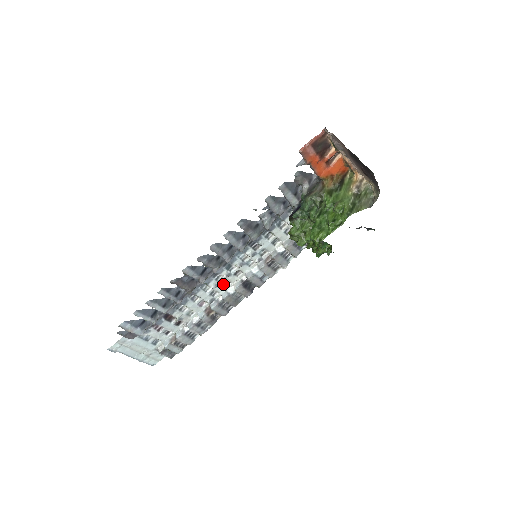
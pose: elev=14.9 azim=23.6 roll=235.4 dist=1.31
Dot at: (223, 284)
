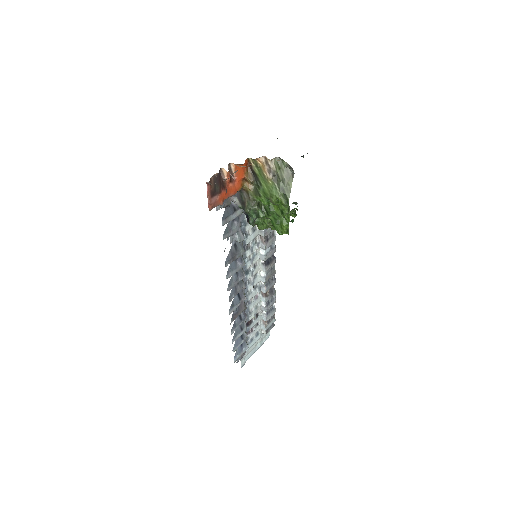
Dot at: (255, 278)
